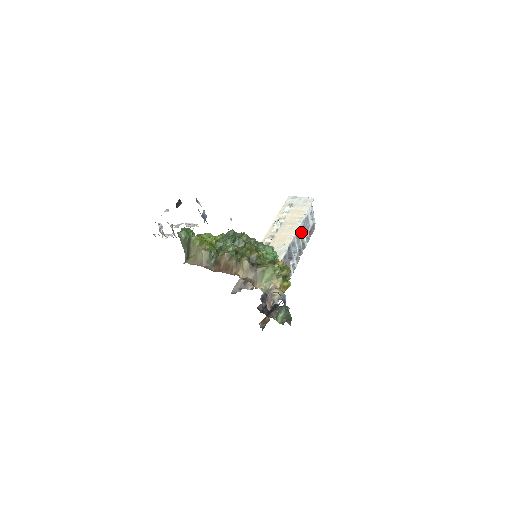
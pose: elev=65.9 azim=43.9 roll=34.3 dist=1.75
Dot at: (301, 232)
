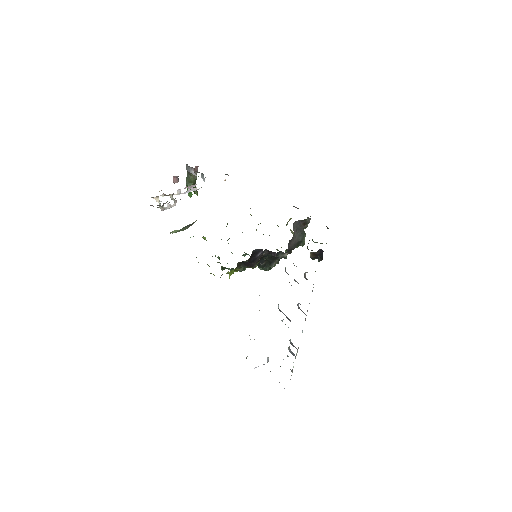
Dot at: occluded
